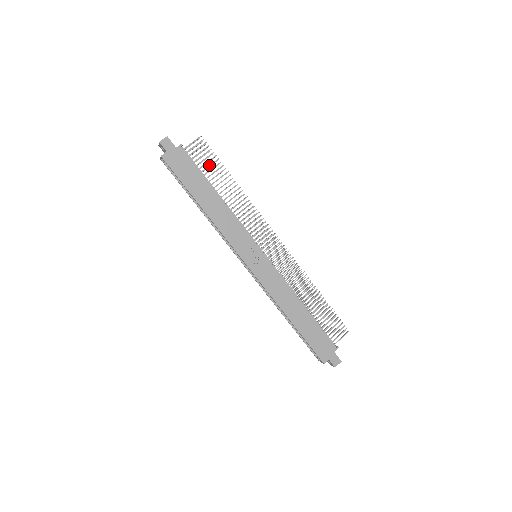
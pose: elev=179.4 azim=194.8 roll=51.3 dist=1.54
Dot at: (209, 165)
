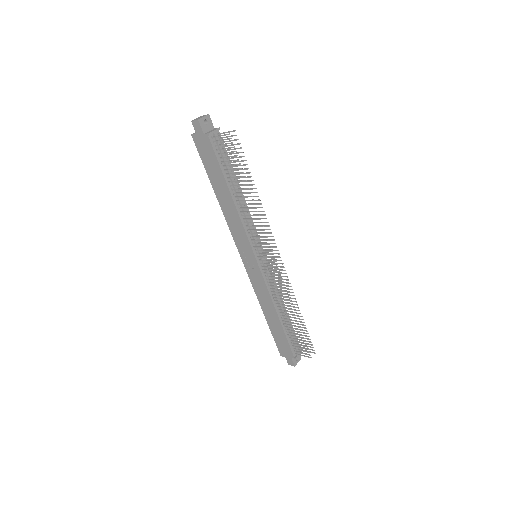
Dot at: (231, 164)
